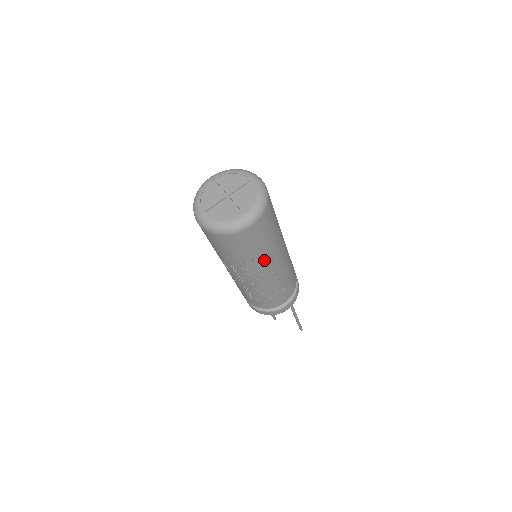
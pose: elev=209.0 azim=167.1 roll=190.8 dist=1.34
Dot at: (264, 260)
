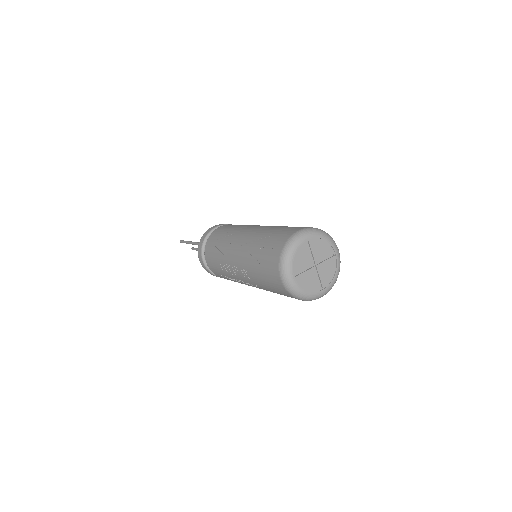
Dot at: occluded
